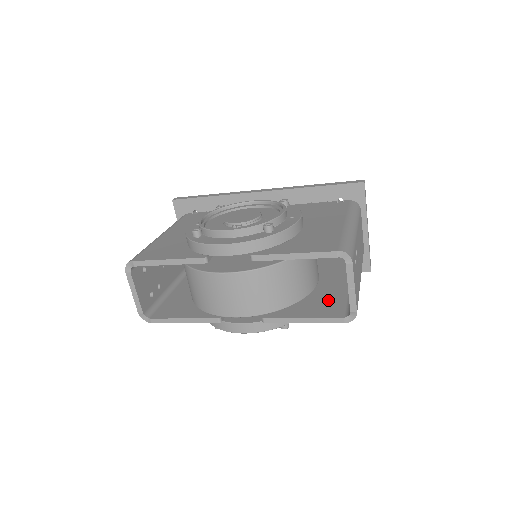
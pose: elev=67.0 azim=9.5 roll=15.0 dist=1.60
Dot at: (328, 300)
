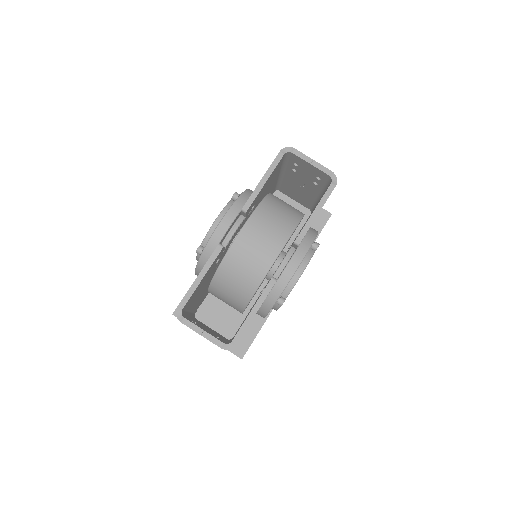
Dot at: (317, 204)
